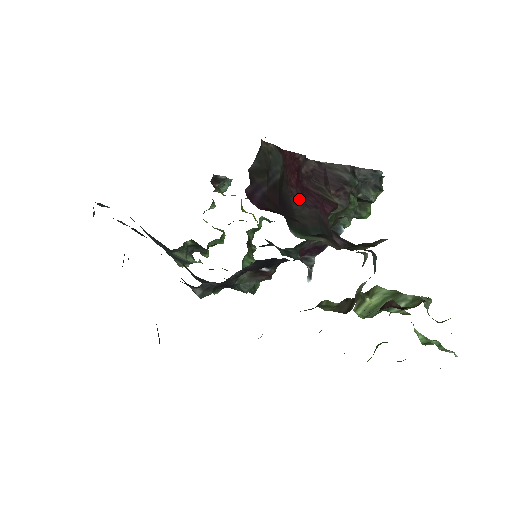
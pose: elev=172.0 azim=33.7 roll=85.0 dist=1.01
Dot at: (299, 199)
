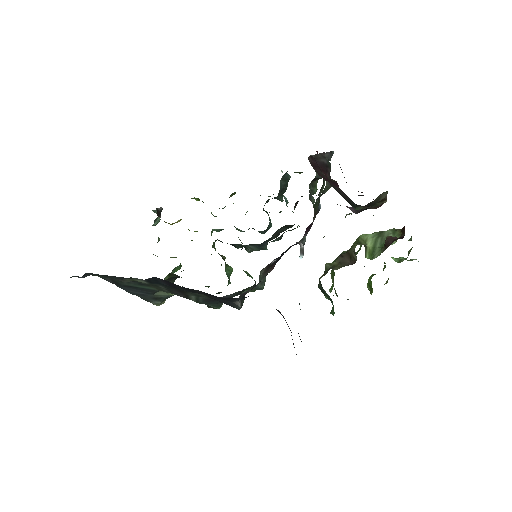
Dot at: (333, 185)
